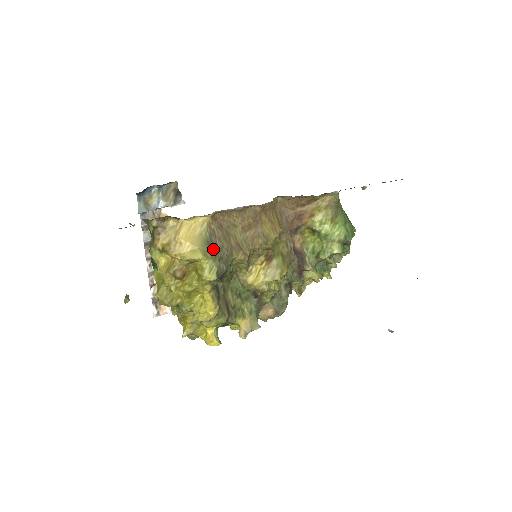
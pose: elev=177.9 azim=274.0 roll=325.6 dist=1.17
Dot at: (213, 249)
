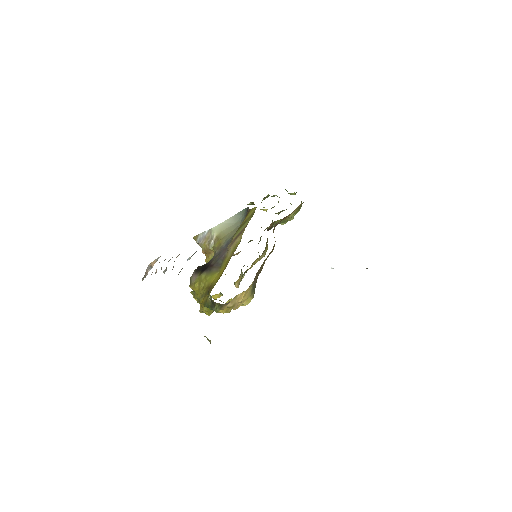
Dot at: (254, 289)
